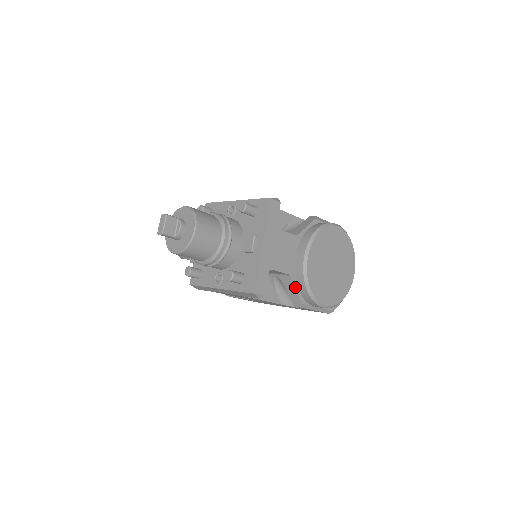
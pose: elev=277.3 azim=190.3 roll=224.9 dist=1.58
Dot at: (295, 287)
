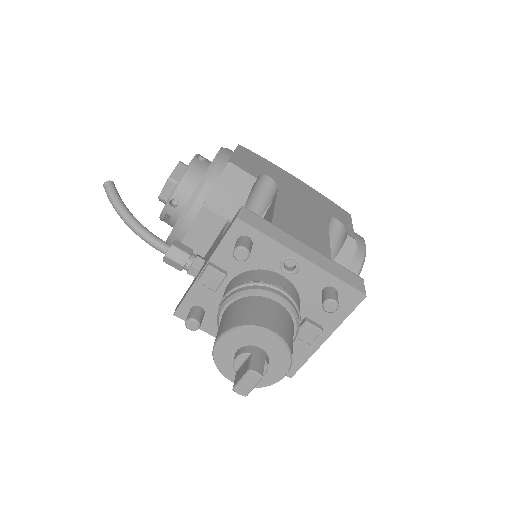
Dot at: occluded
